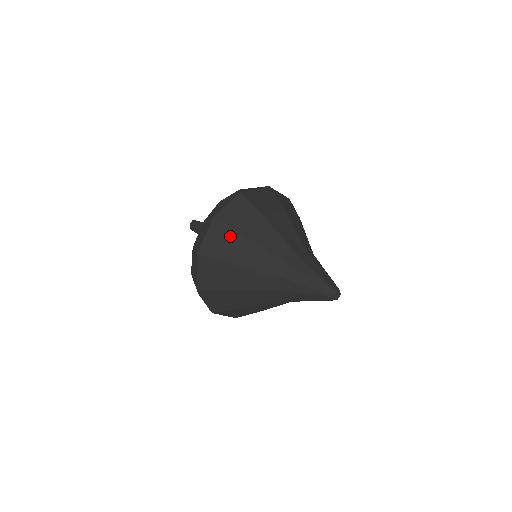
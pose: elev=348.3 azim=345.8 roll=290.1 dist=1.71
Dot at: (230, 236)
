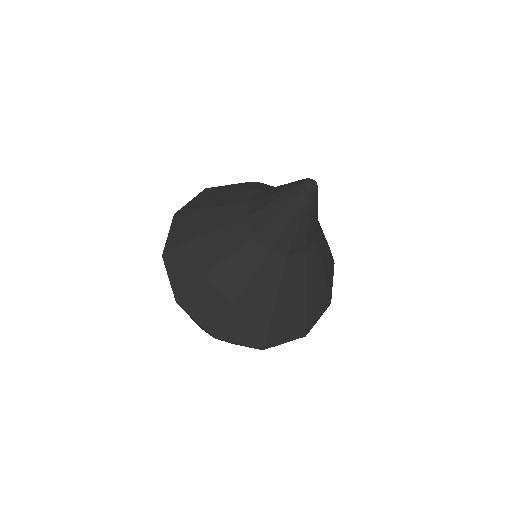
Dot at: (184, 254)
